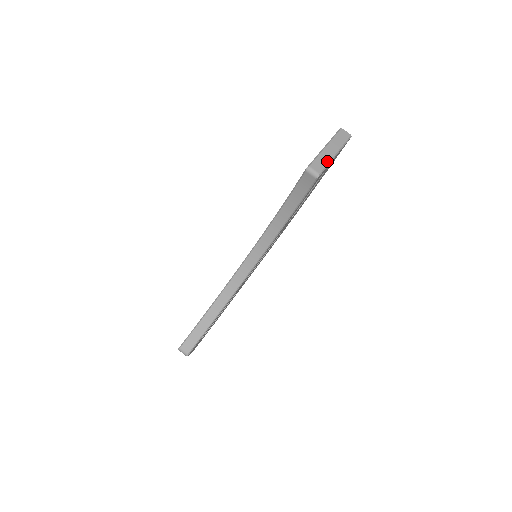
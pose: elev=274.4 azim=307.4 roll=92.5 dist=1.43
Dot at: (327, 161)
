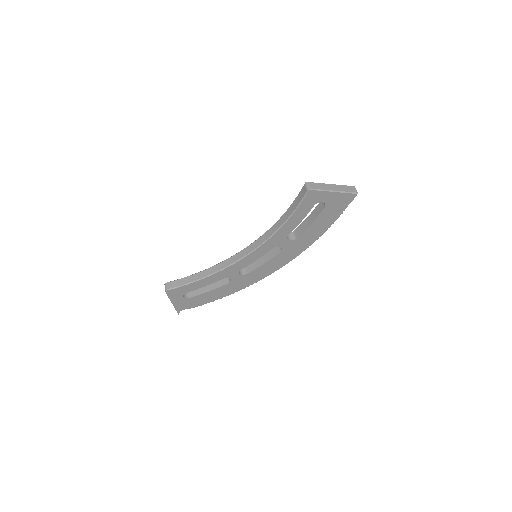
Dot at: (324, 188)
